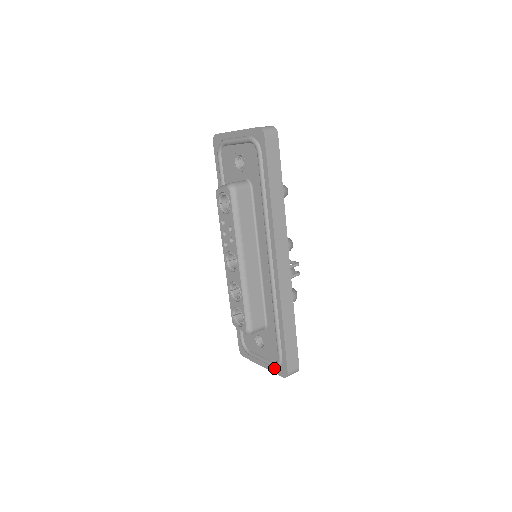
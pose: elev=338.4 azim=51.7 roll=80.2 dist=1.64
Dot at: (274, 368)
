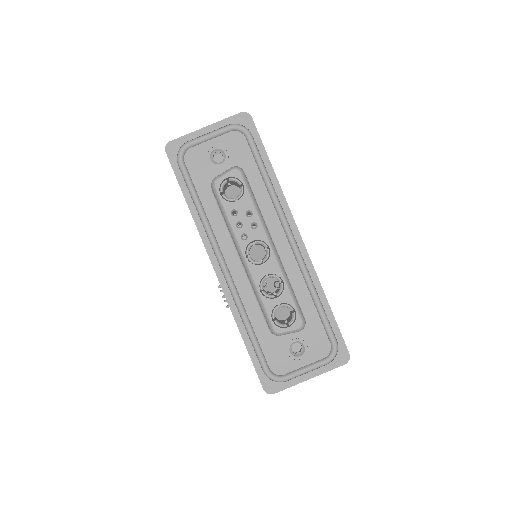
Dot at: (329, 364)
